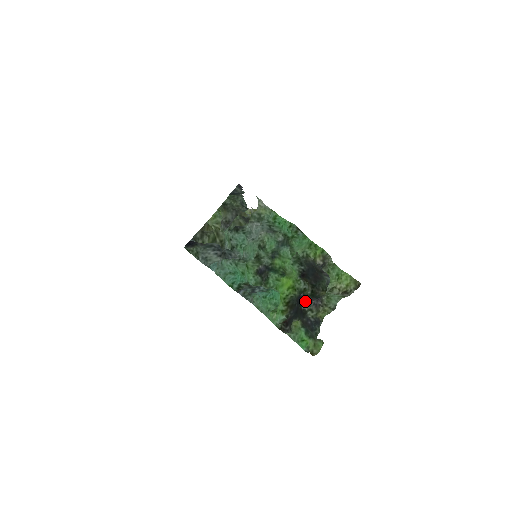
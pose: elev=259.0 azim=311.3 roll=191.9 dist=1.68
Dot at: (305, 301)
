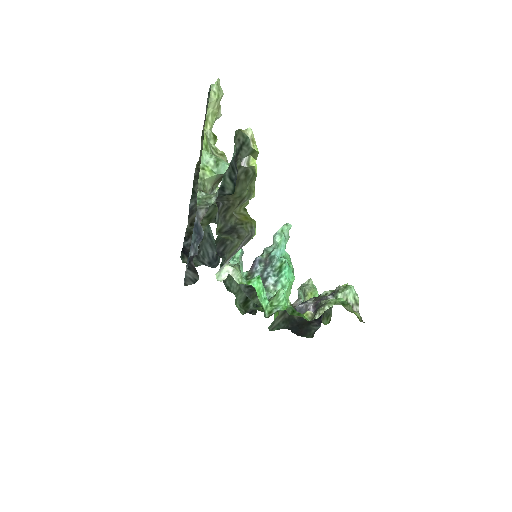
Dot at: (311, 301)
